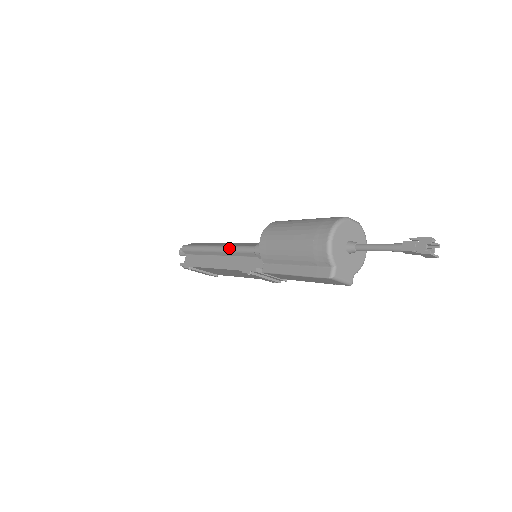
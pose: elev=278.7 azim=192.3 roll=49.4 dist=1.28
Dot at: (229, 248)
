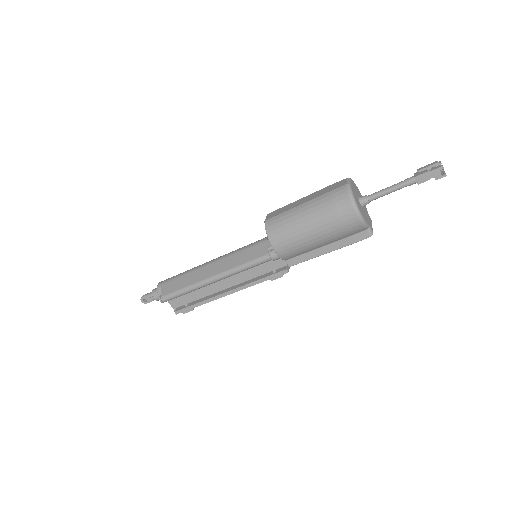
Dot at: (234, 272)
